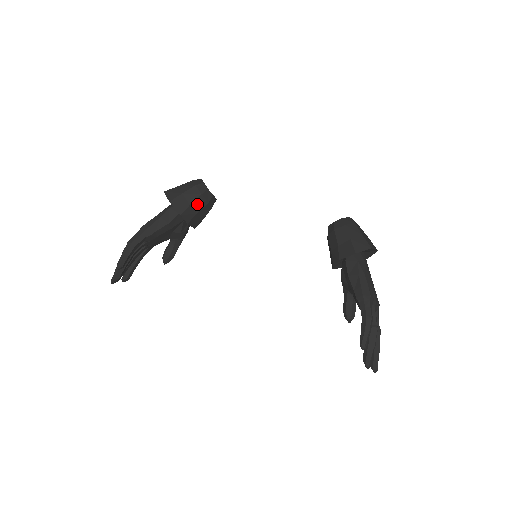
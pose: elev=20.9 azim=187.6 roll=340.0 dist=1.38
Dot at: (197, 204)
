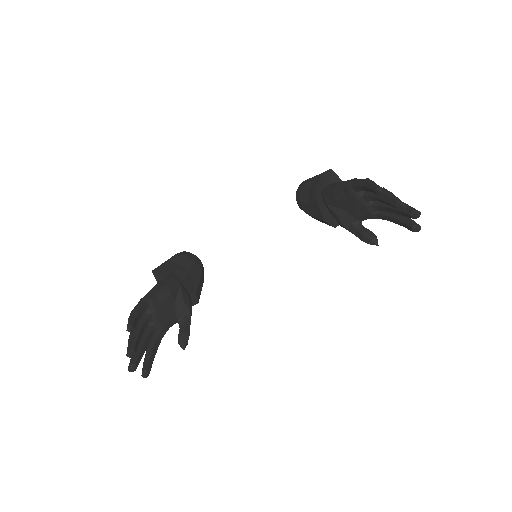
Dot at: (185, 263)
